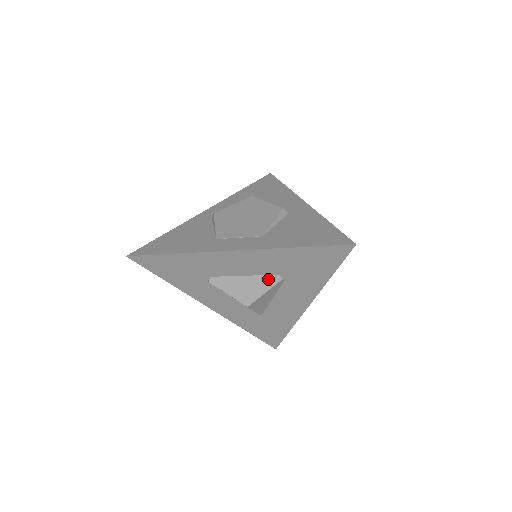
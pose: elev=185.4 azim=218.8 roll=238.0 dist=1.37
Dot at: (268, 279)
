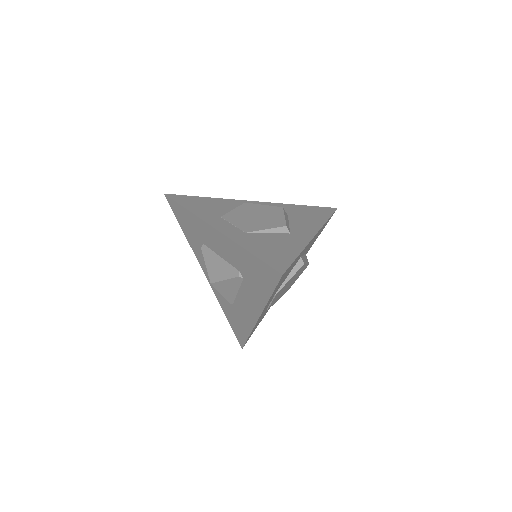
Dot at: (232, 270)
